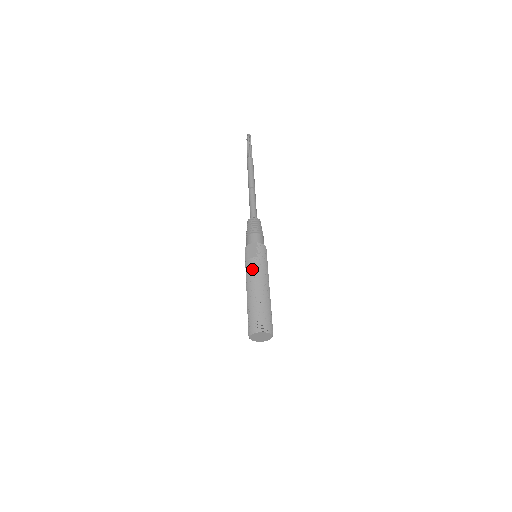
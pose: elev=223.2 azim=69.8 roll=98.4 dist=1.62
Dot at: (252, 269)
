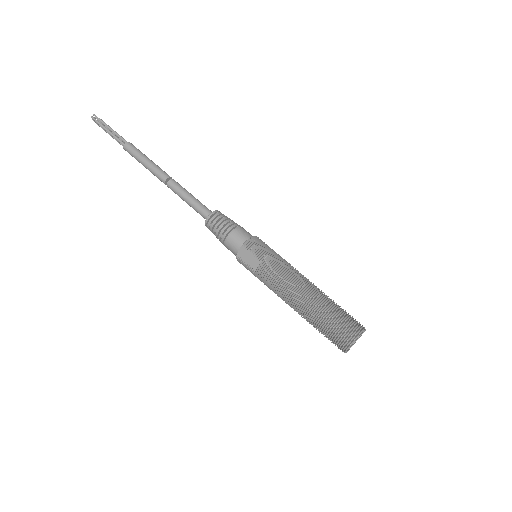
Dot at: (271, 281)
